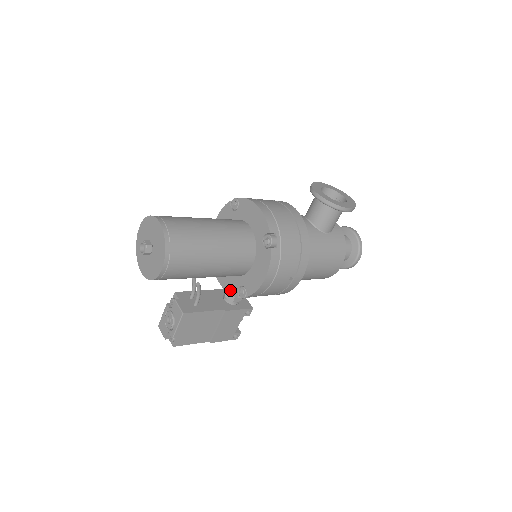
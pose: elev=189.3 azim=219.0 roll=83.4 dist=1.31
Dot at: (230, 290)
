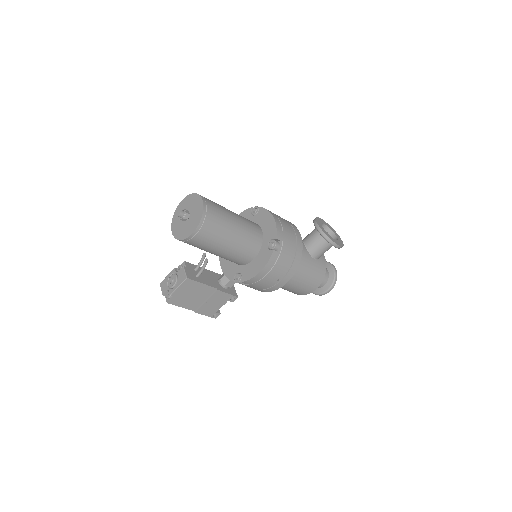
Dot at: (228, 274)
